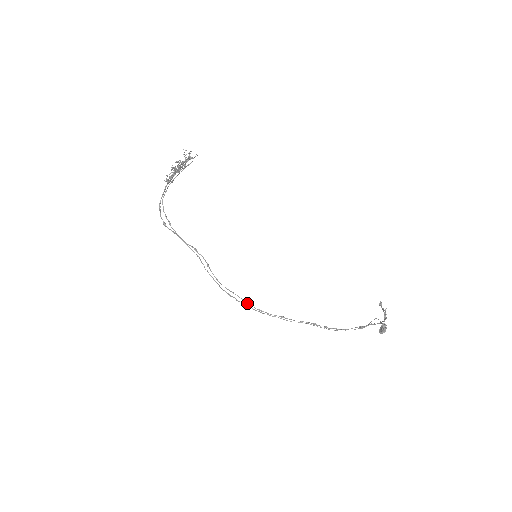
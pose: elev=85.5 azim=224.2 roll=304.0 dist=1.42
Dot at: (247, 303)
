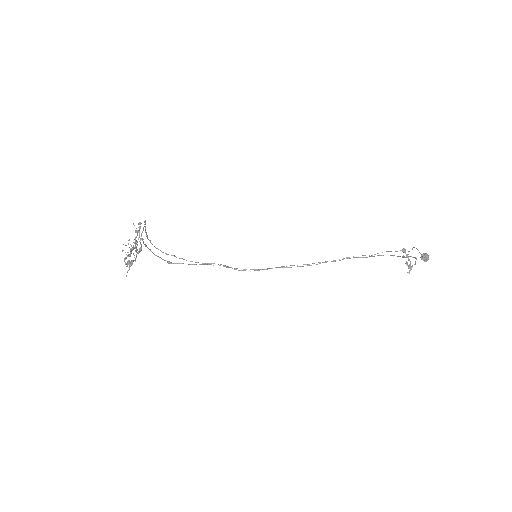
Dot at: occluded
